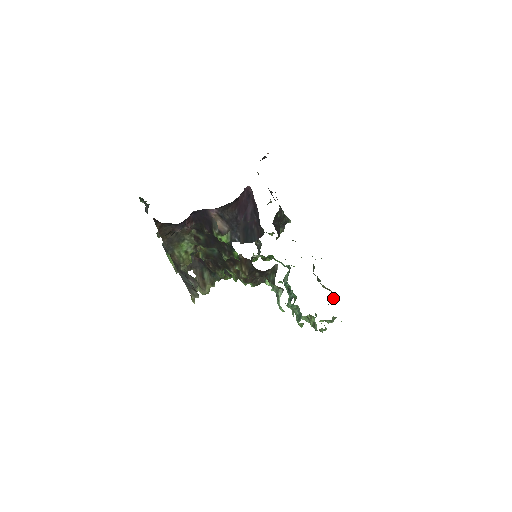
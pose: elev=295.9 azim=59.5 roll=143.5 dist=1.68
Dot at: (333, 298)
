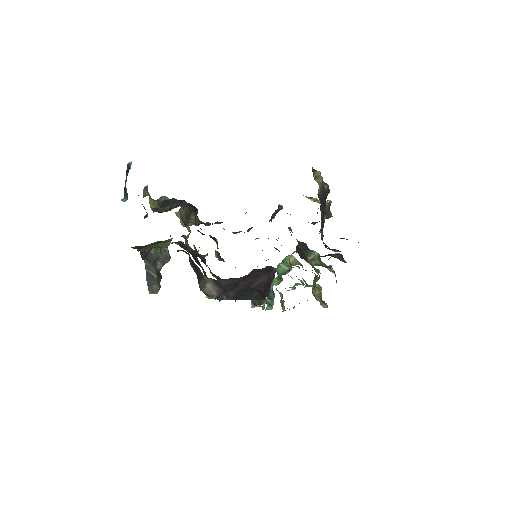
Dot at: occluded
